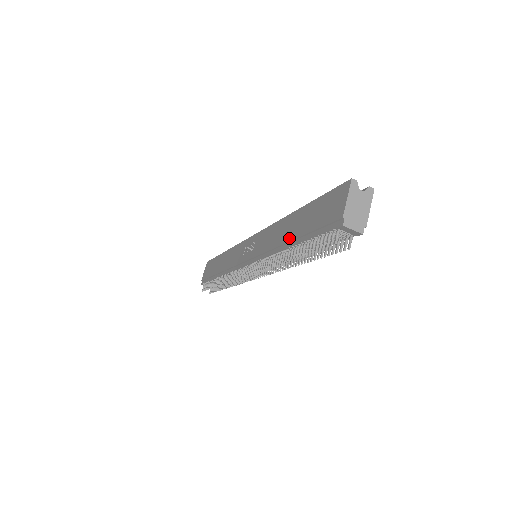
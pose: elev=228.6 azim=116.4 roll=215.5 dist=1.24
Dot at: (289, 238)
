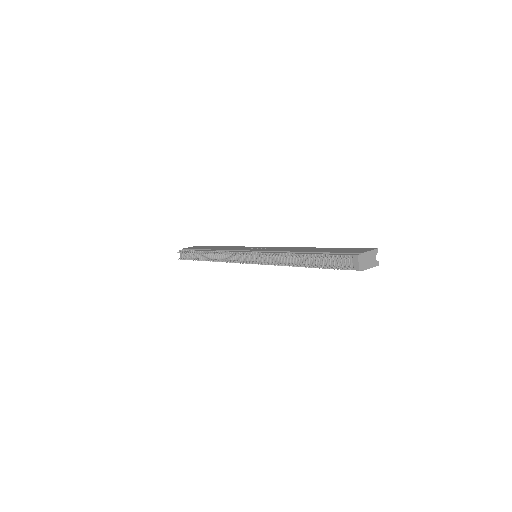
Dot at: (306, 251)
